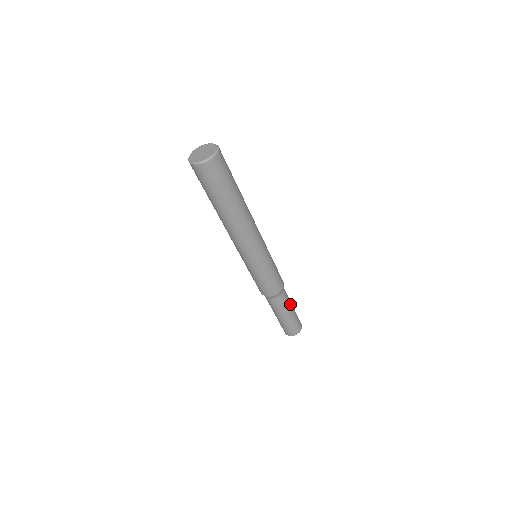
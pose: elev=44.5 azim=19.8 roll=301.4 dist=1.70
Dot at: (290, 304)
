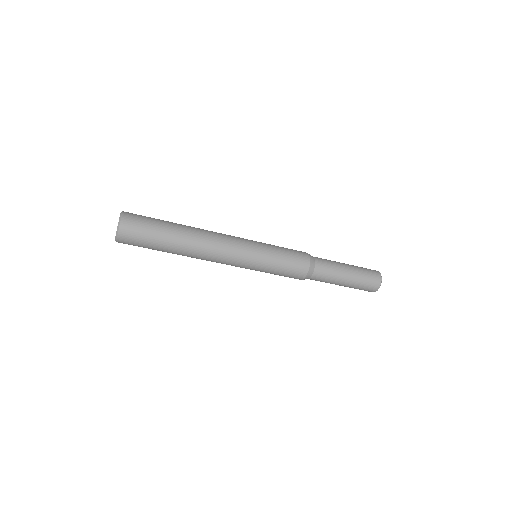
Dot at: (337, 262)
